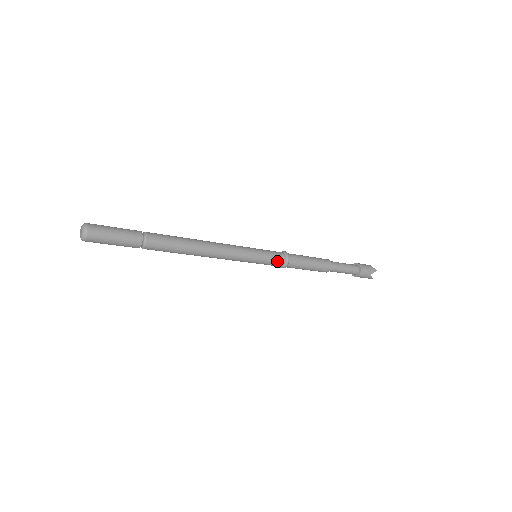
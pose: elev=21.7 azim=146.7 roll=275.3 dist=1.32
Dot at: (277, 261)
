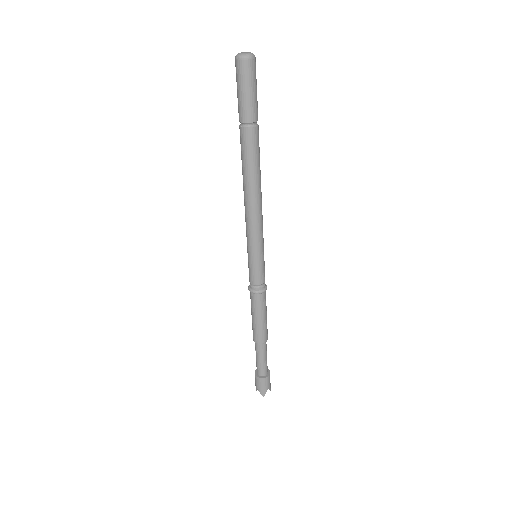
Dot at: (263, 279)
